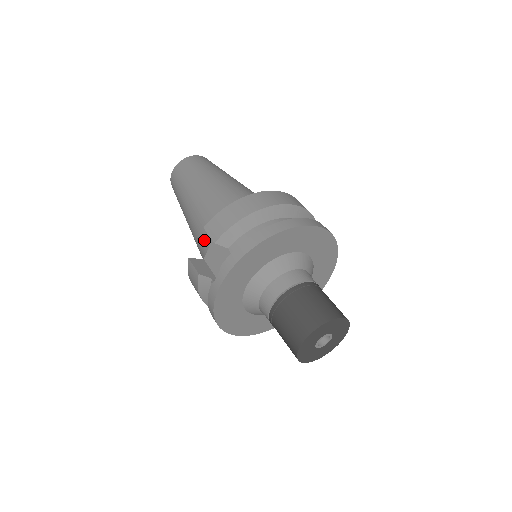
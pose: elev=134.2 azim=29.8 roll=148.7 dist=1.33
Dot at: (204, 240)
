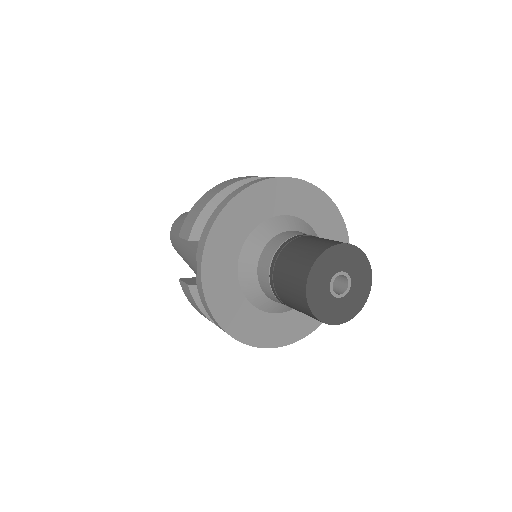
Dot at: (194, 260)
